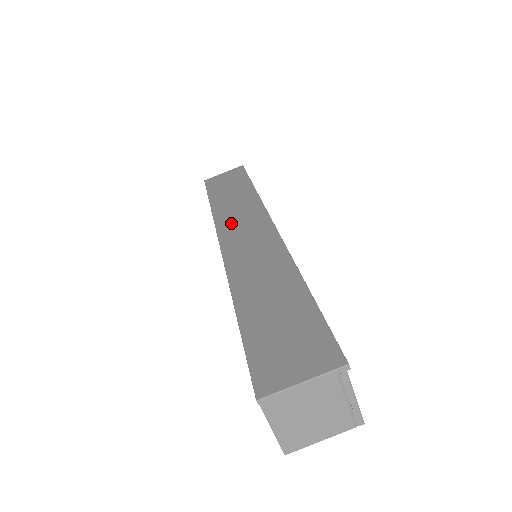
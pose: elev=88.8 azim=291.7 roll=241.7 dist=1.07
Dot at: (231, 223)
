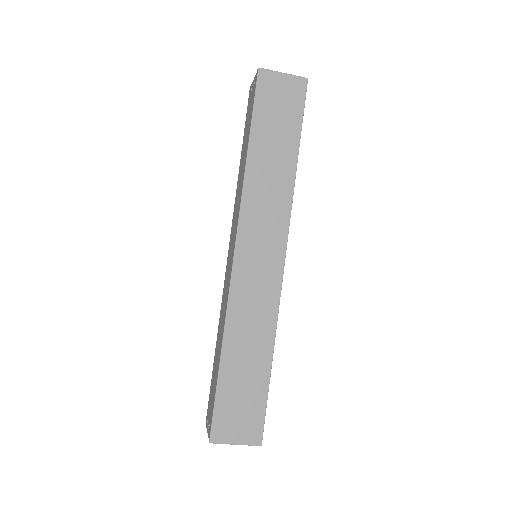
Dot at: (255, 220)
